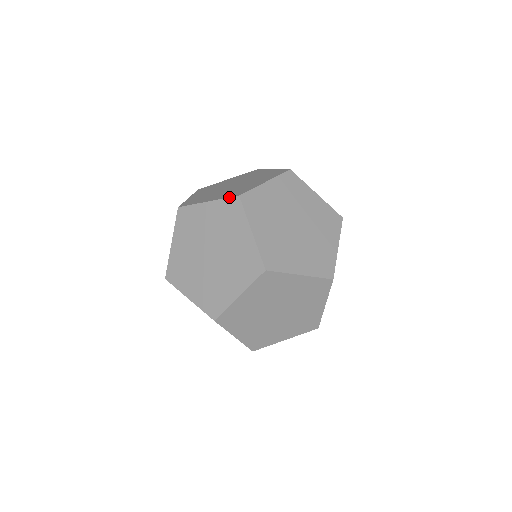
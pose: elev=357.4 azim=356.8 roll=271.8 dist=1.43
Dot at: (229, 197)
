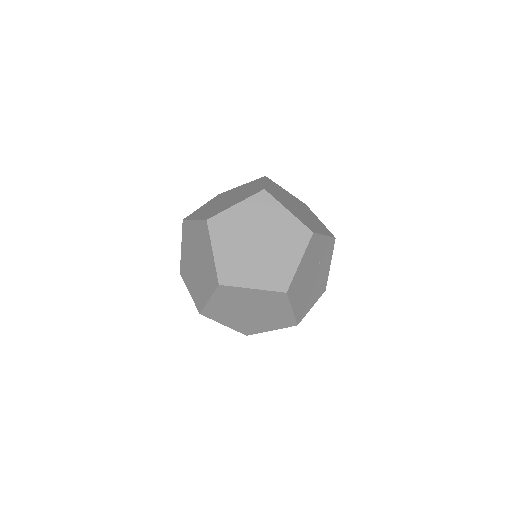
Dot at: (202, 220)
